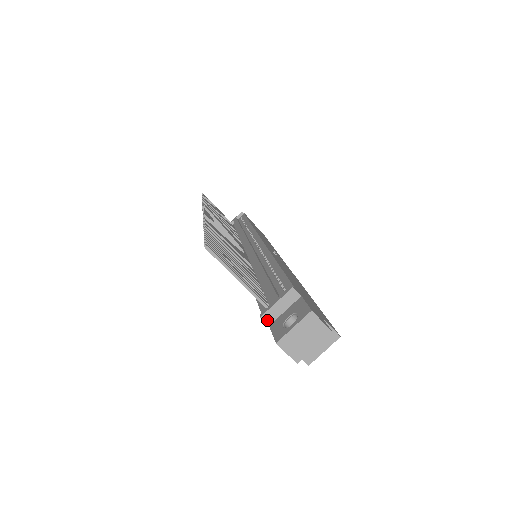
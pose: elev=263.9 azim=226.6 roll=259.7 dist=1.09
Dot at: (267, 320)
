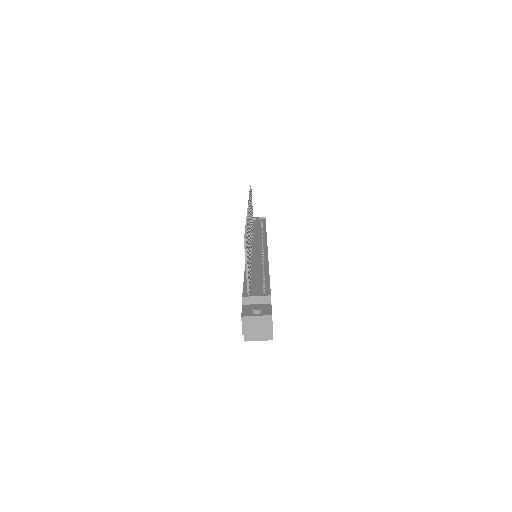
Dot at: (244, 301)
